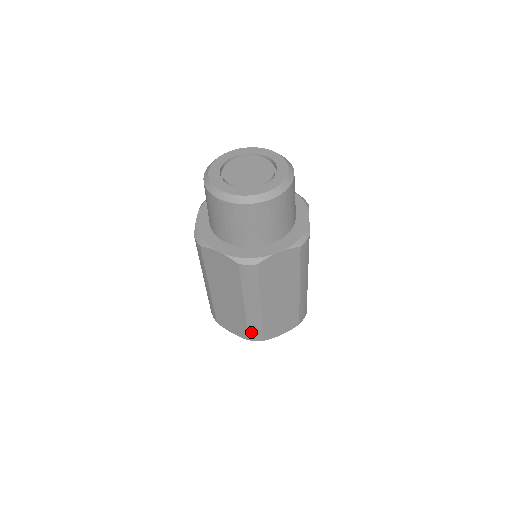
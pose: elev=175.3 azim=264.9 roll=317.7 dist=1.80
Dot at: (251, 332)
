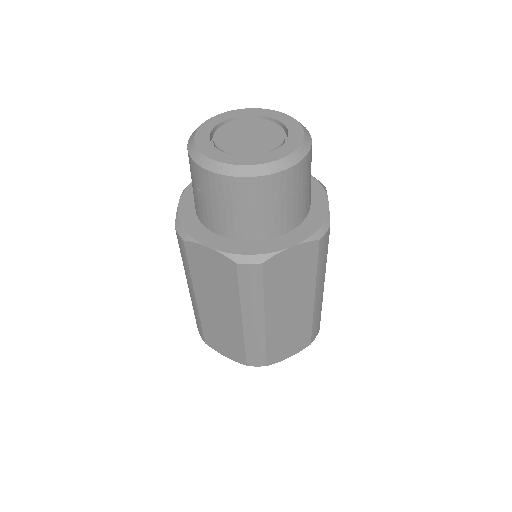
Dot at: (250, 355)
